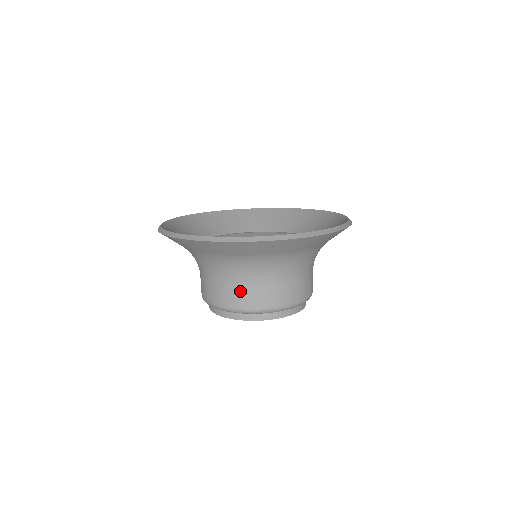
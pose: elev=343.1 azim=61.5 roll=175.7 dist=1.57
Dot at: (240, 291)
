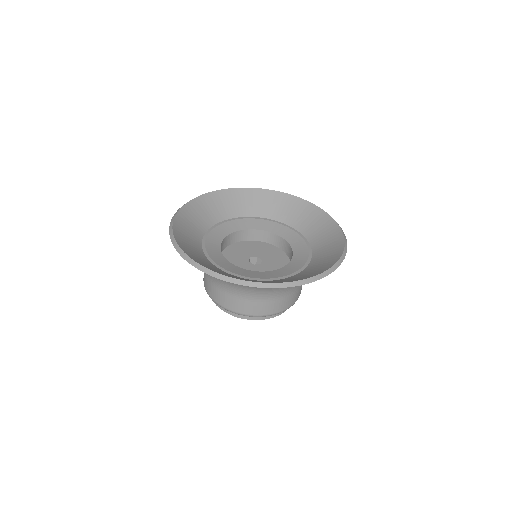
Dot at: (229, 297)
